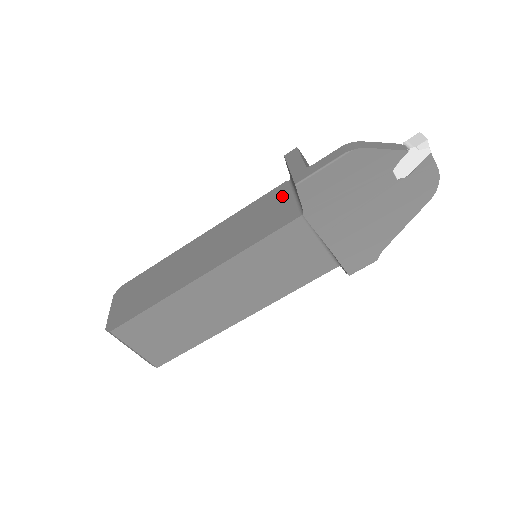
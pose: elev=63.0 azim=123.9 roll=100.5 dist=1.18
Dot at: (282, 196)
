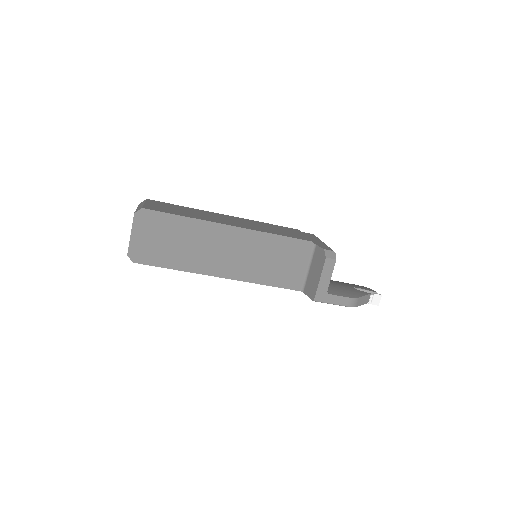
Dot at: (302, 257)
